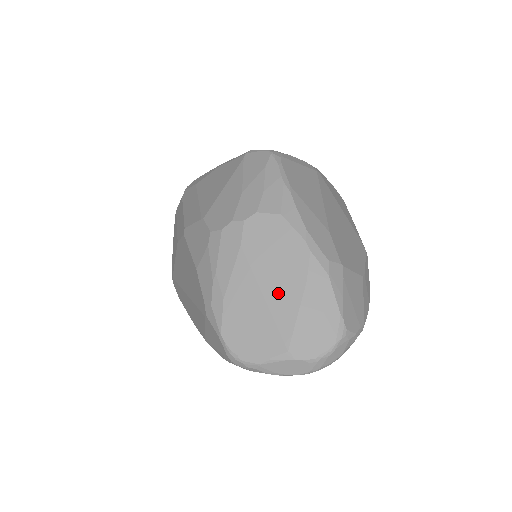
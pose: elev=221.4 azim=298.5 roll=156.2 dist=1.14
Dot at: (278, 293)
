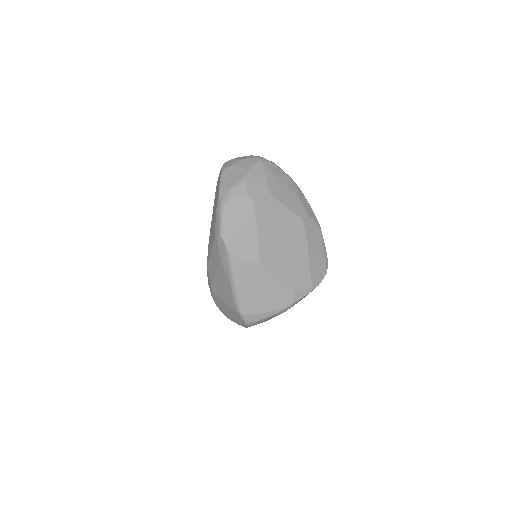
Dot at: occluded
